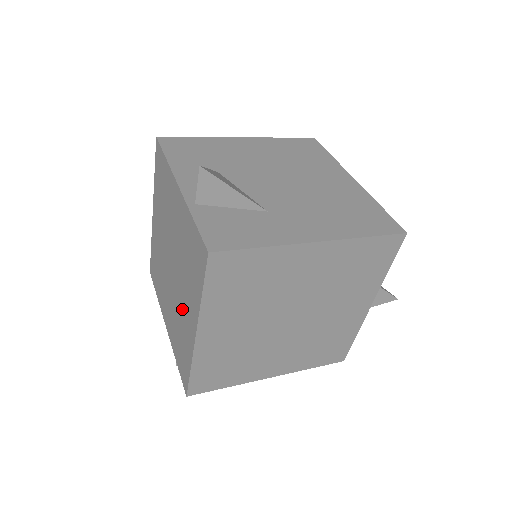
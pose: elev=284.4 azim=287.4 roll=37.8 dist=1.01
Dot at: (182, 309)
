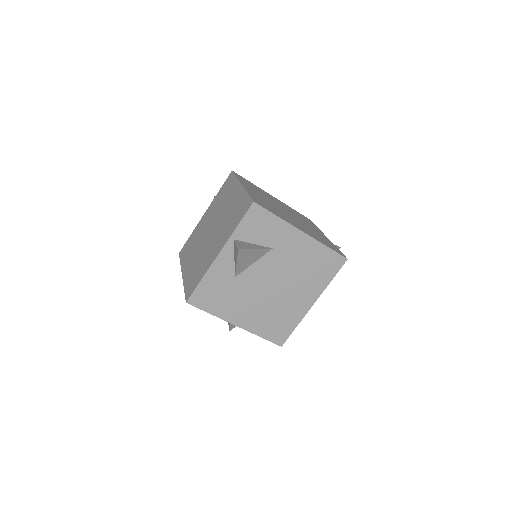
Dot at: (228, 208)
